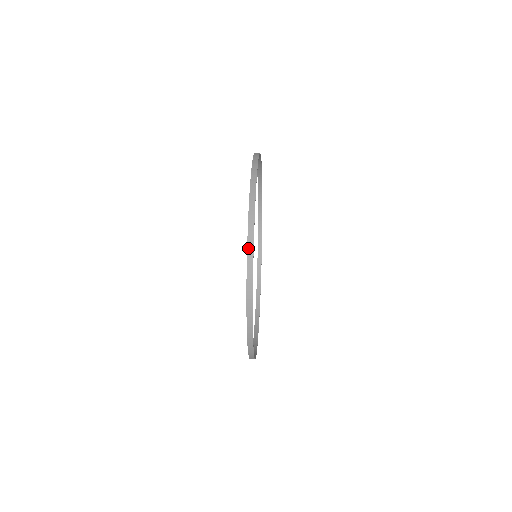
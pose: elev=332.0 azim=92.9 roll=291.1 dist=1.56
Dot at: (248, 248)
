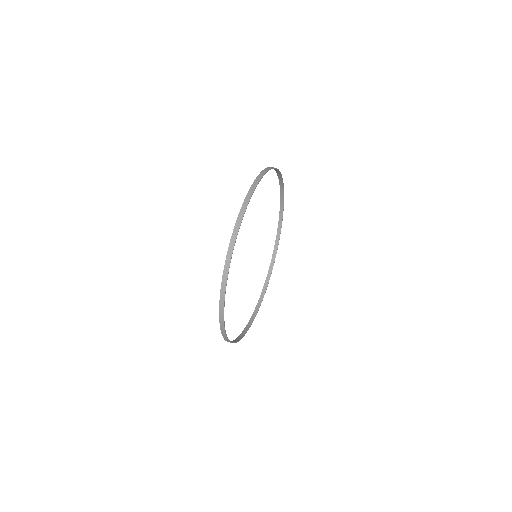
Dot at: (251, 188)
